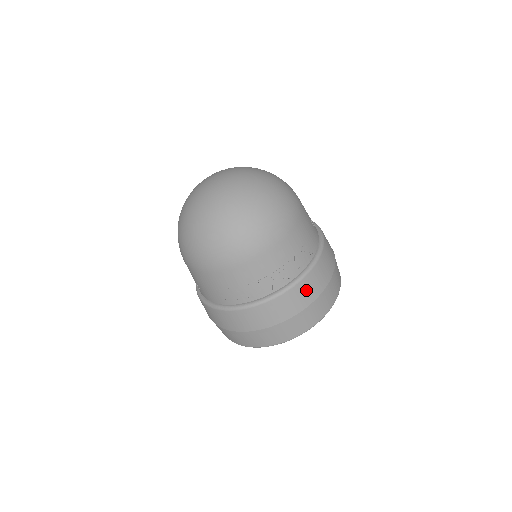
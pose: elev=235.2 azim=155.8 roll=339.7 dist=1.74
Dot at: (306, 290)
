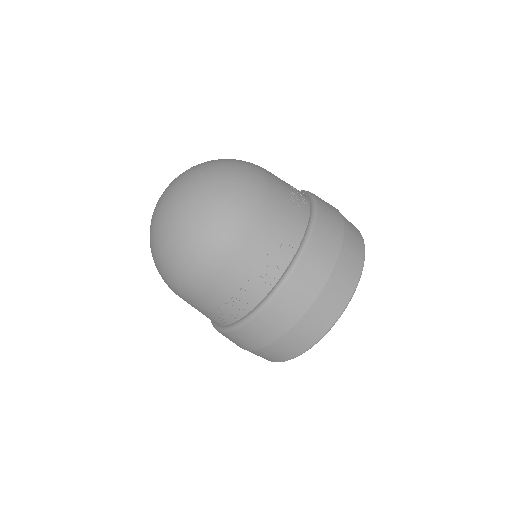
Dot at: (296, 293)
